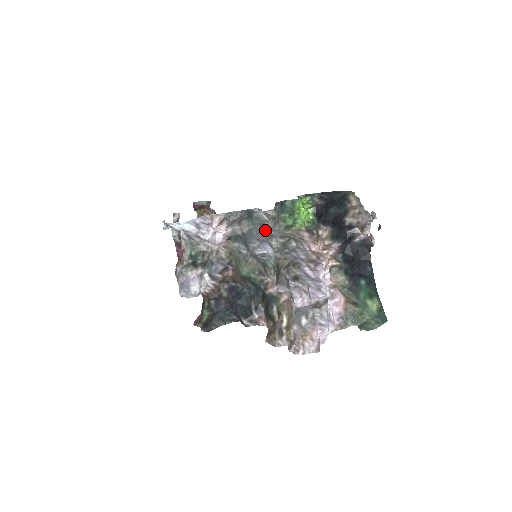
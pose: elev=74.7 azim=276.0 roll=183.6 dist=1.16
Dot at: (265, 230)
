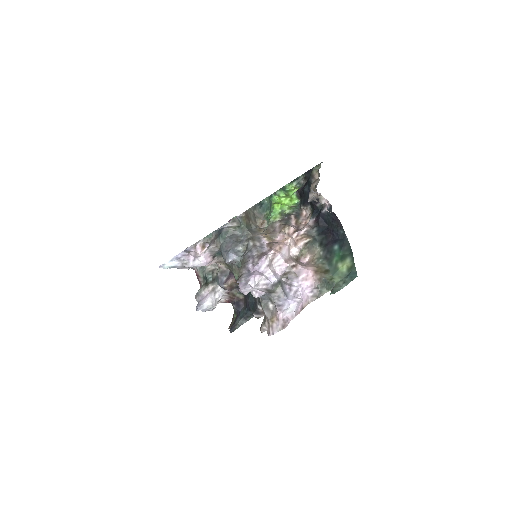
Dot at: (233, 240)
